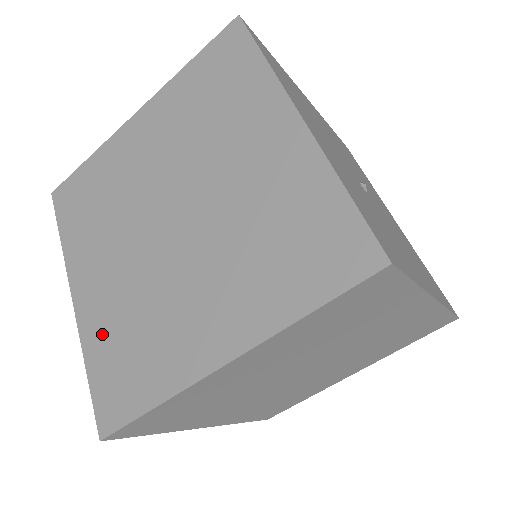
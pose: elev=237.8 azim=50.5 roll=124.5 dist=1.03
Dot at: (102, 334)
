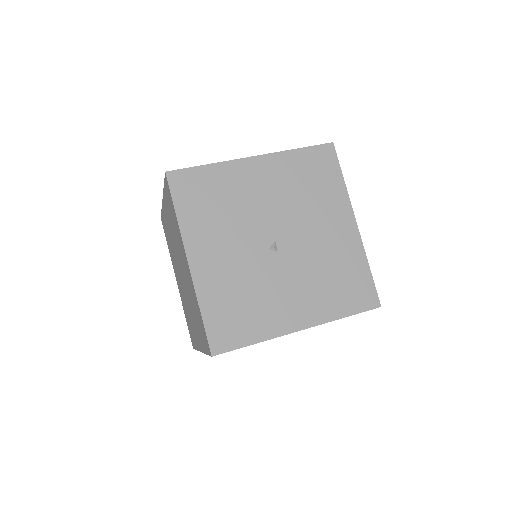
Dot at: (184, 307)
